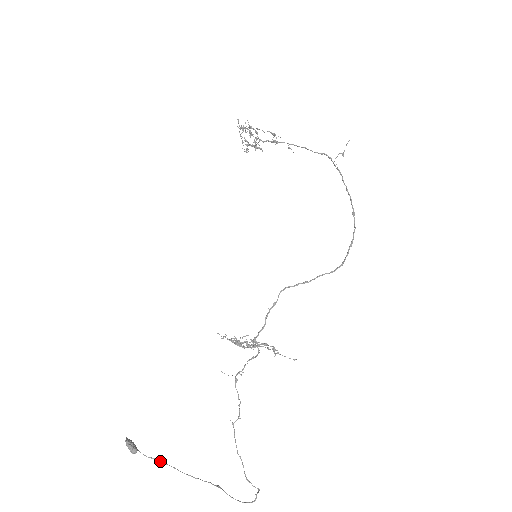
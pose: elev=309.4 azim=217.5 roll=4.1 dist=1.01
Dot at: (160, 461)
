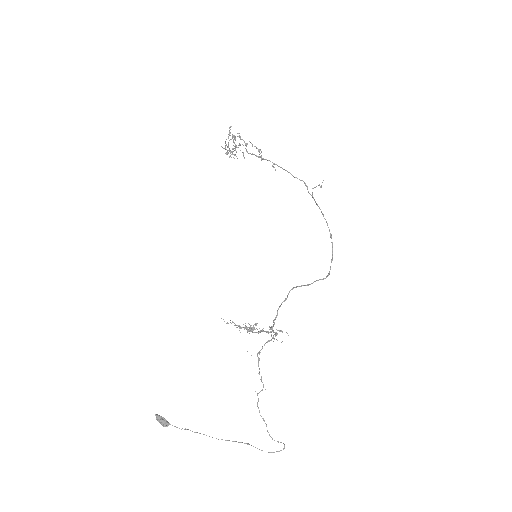
Dot at: (192, 431)
